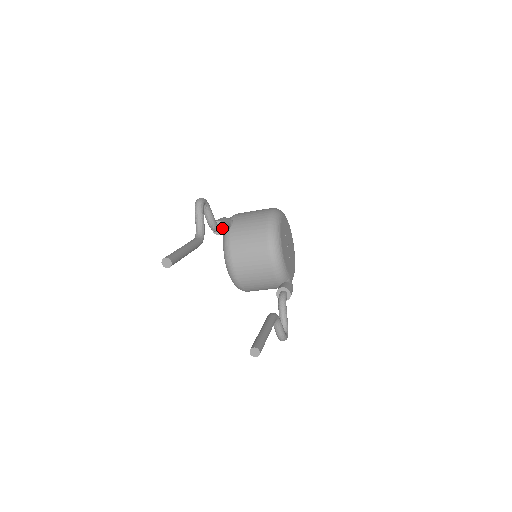
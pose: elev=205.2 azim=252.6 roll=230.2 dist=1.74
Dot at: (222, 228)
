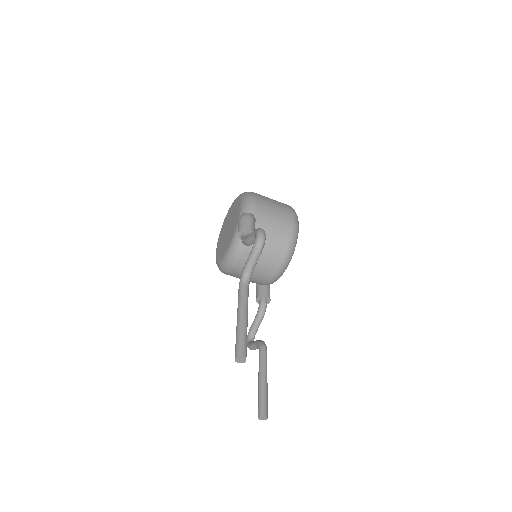
Dot at: occluded
